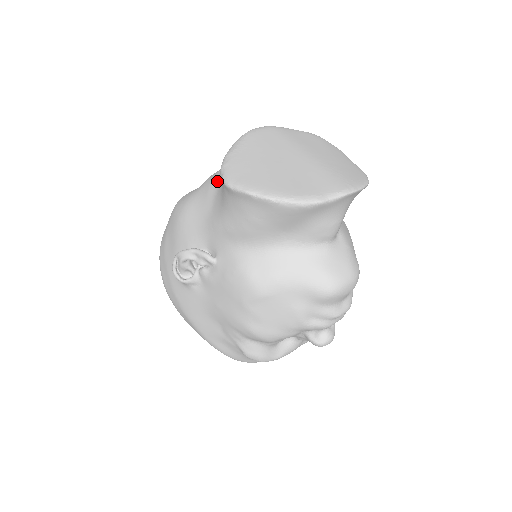
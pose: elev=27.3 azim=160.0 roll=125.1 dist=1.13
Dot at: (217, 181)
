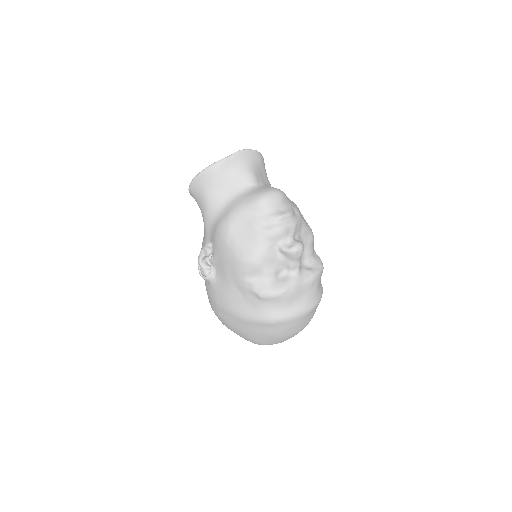
Dot at: occluded
